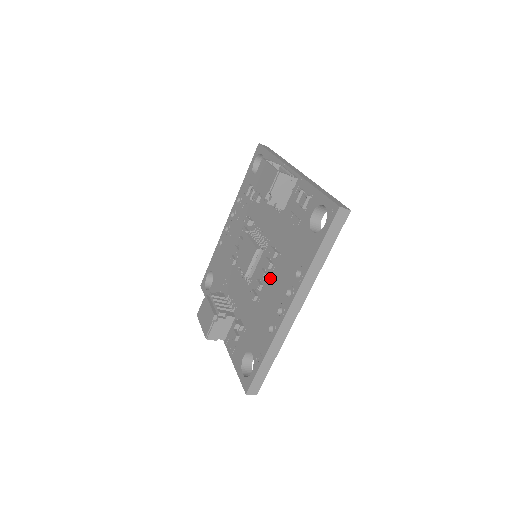
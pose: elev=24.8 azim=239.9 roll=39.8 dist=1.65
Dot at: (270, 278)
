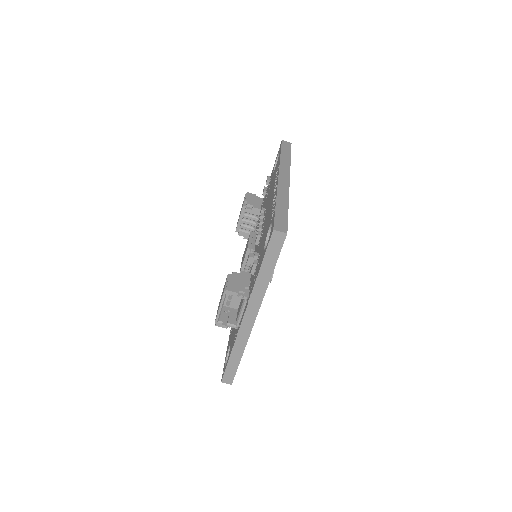
Dot at: occluded
